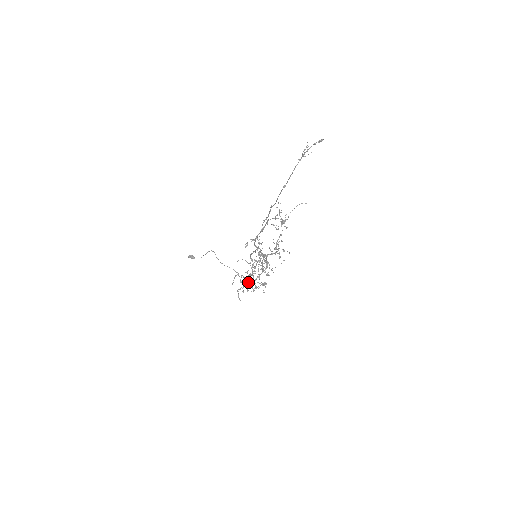
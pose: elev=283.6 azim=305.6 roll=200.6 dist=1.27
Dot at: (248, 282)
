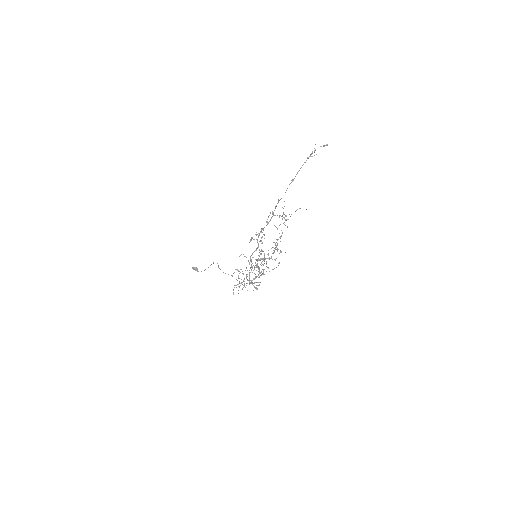
Dot at: (244, 285)
